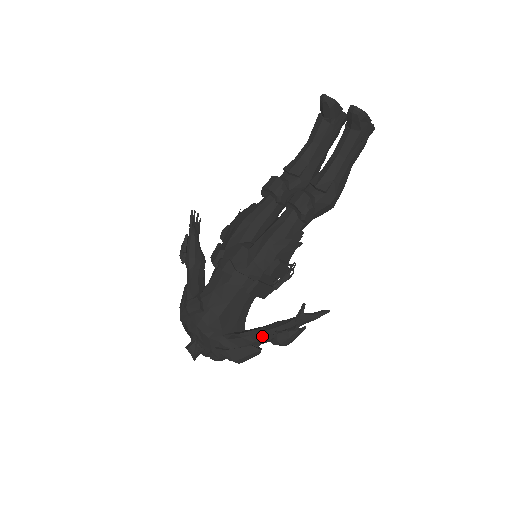
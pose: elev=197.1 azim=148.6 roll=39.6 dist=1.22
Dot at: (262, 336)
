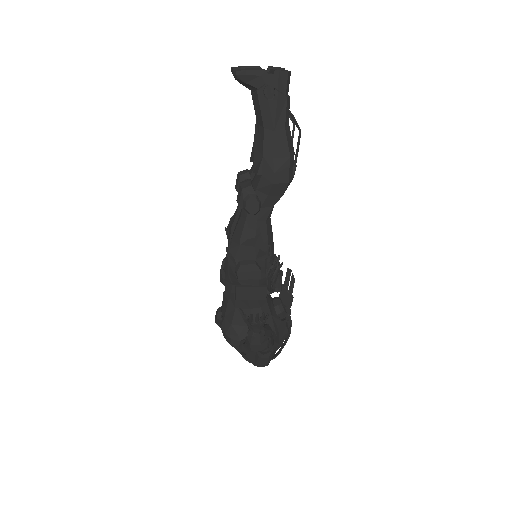
Dot at: occluded
